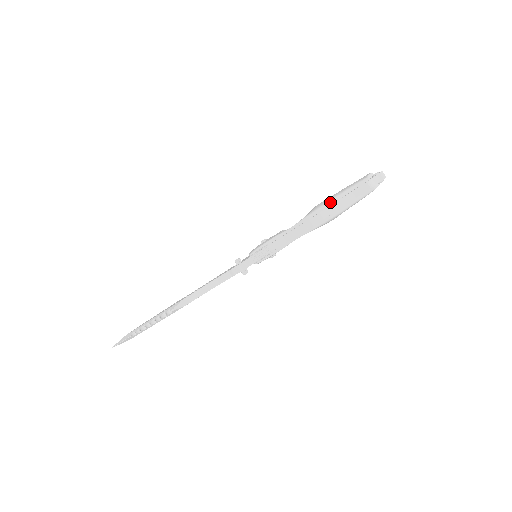
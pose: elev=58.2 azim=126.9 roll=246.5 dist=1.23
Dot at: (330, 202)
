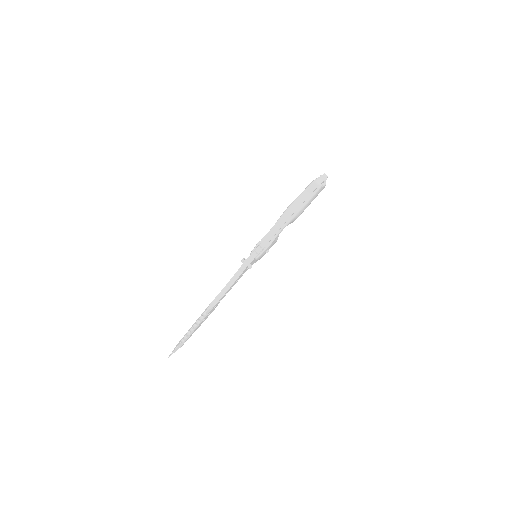
Dot at: (294, 202)
